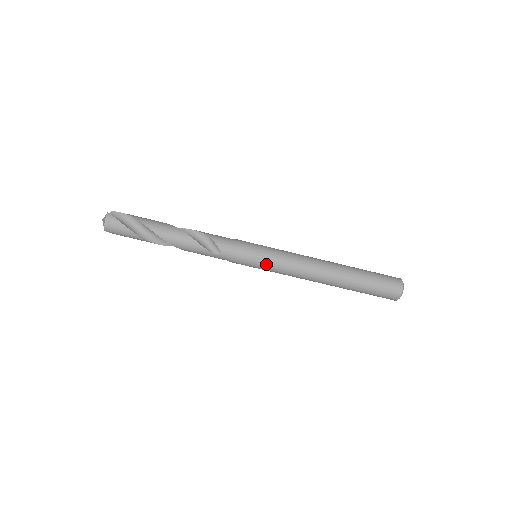
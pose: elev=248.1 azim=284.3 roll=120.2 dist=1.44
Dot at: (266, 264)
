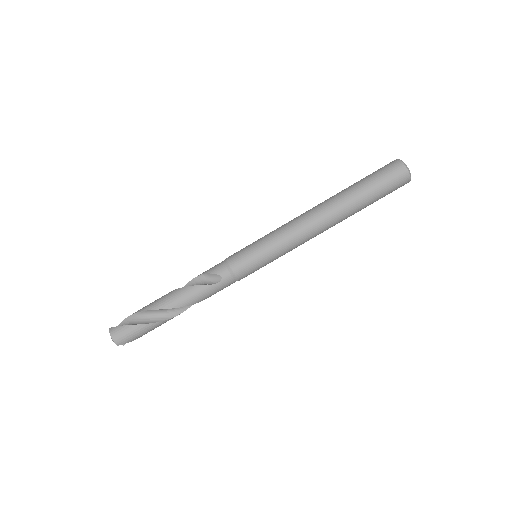
Dot at: (266, 251)
